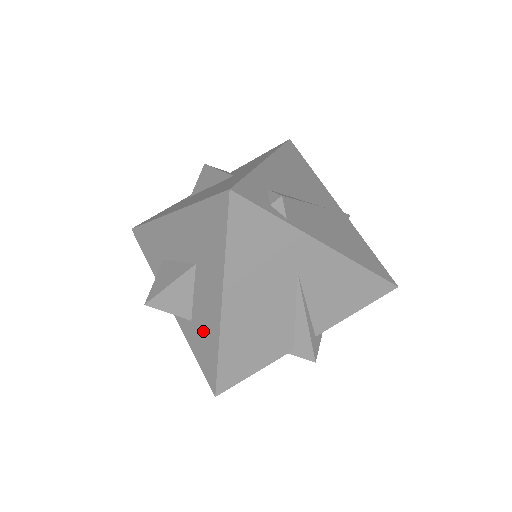
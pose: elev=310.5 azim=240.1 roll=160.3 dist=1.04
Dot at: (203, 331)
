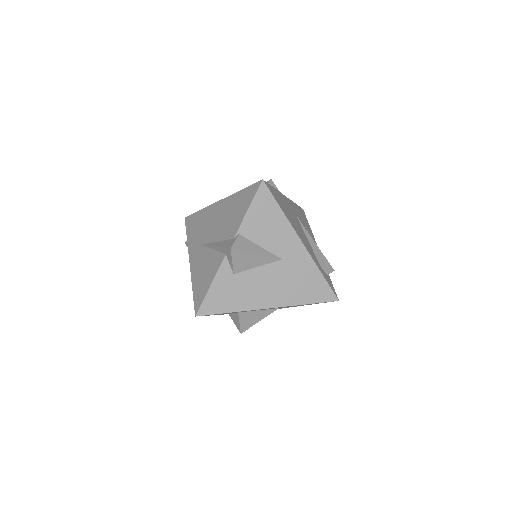
Dot at: occluded
